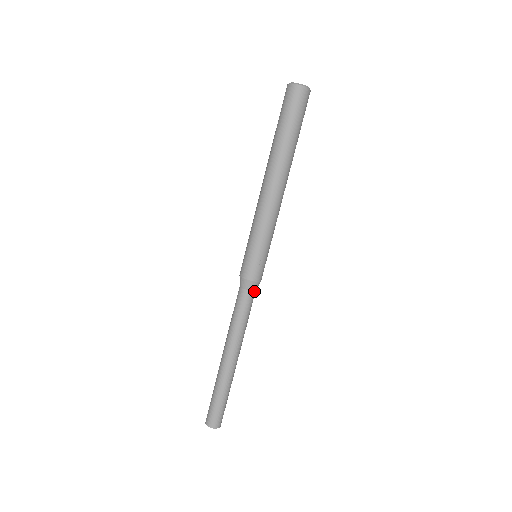
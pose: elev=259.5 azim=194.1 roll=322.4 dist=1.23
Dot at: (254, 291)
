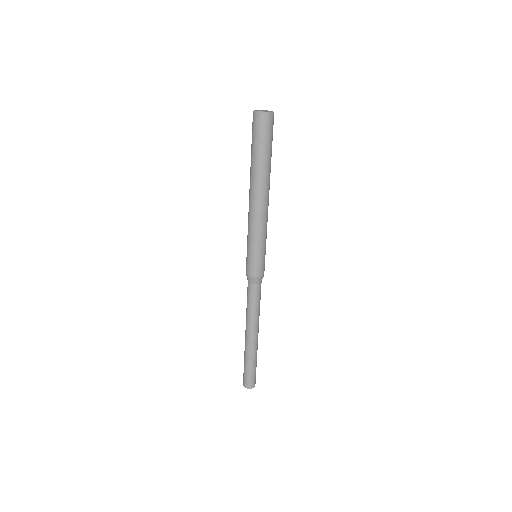
Dot at: (261, 281)
